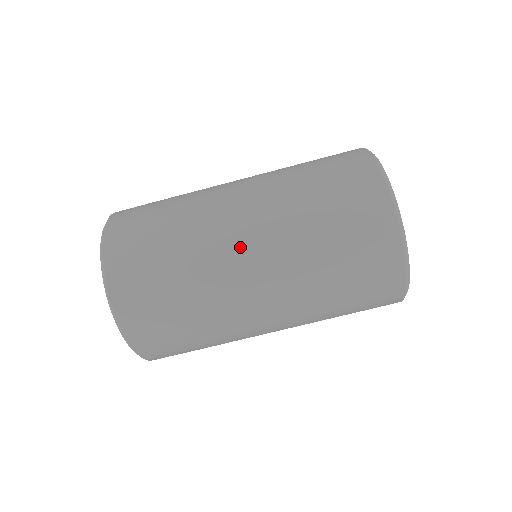
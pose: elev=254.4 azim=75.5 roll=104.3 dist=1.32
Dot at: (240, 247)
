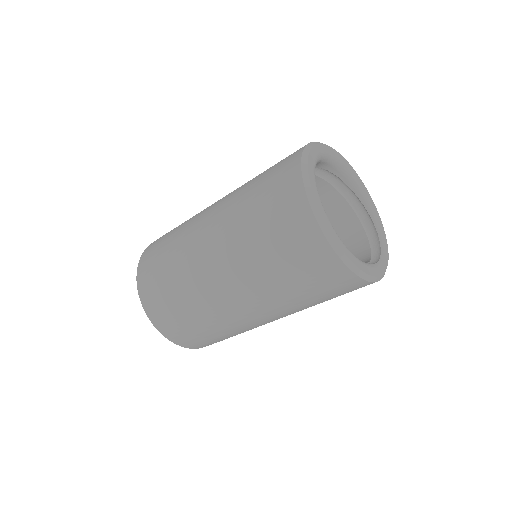
Dot at: (253, 318)
